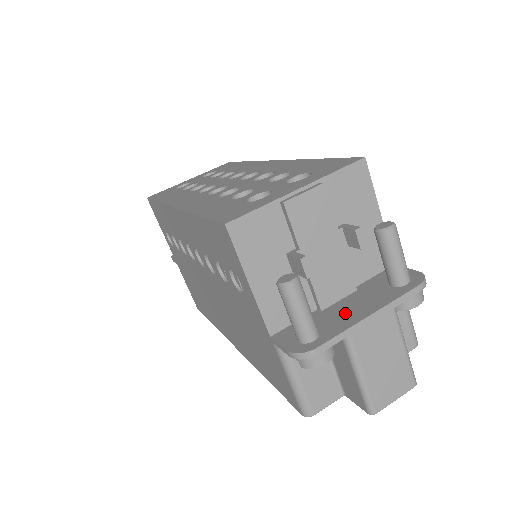
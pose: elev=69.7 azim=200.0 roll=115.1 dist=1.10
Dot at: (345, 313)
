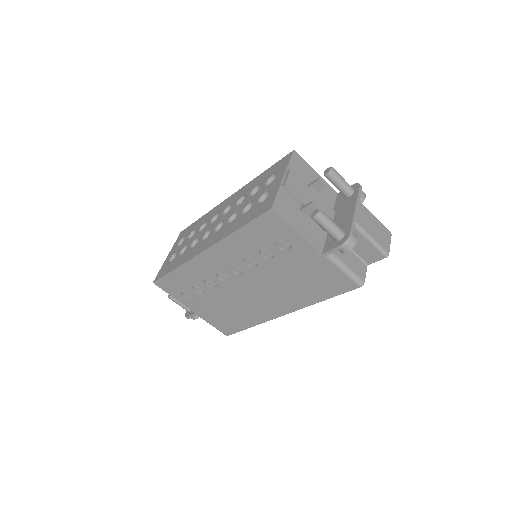
Dot at: (343, 219)
